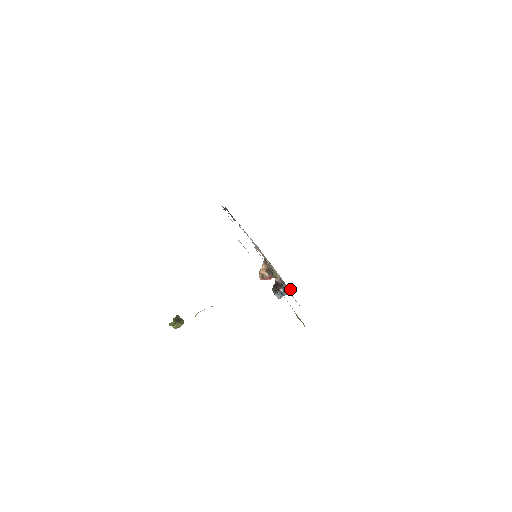
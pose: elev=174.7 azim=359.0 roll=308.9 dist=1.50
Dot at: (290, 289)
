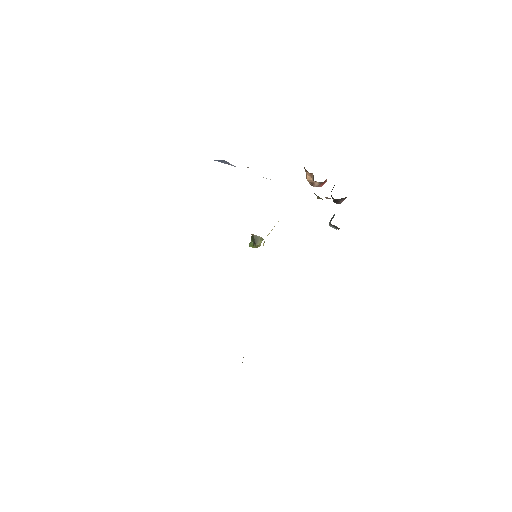
Dot at: occluded
